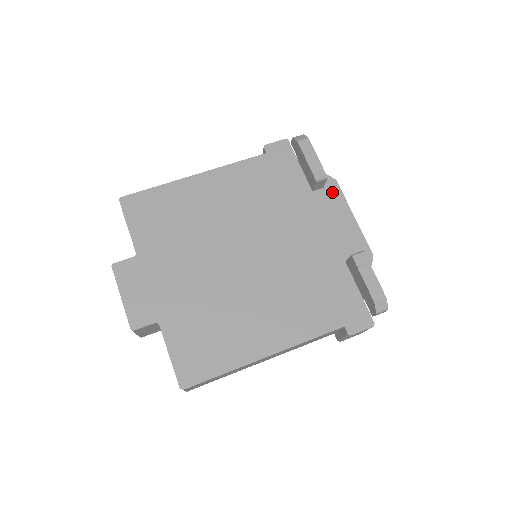
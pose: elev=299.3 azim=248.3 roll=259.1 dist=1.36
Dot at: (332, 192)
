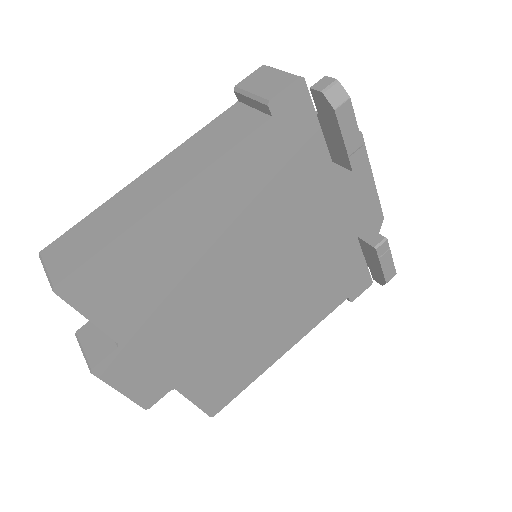
Dot at: occluded
